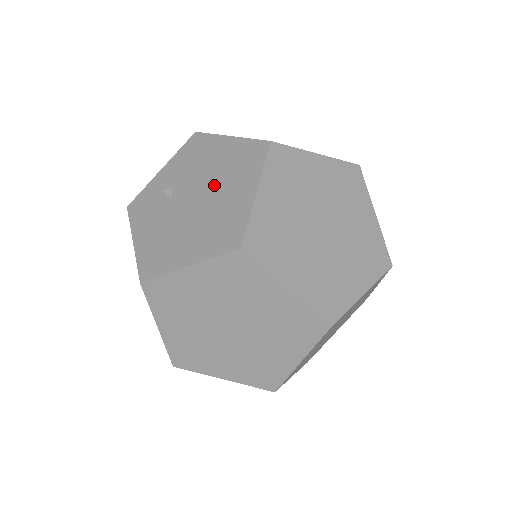
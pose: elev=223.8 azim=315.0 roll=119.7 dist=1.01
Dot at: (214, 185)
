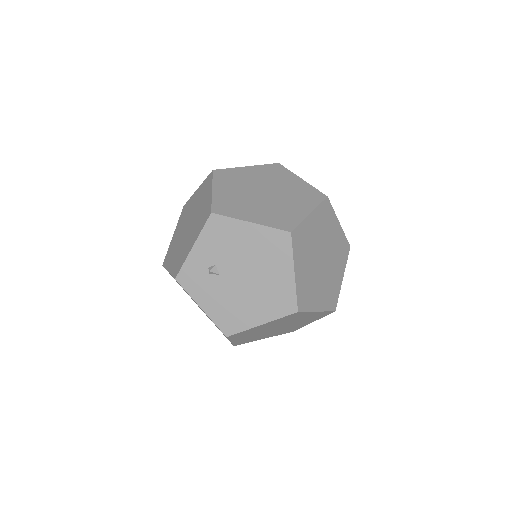
Dot at: (255, 266)
